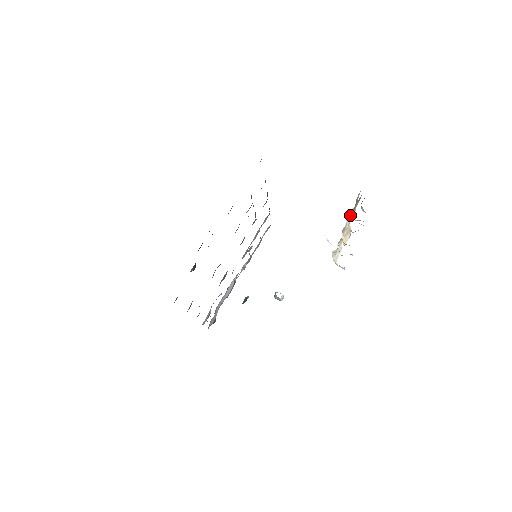
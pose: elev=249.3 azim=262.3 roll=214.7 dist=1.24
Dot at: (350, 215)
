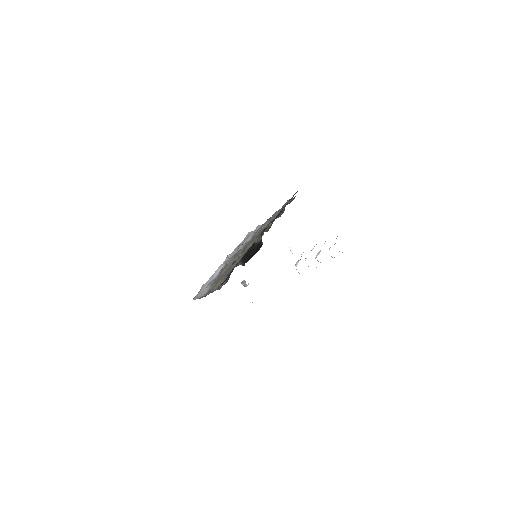
Dot at: occluded
